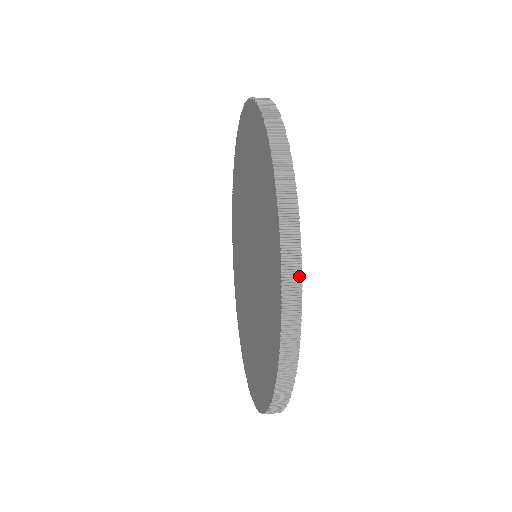
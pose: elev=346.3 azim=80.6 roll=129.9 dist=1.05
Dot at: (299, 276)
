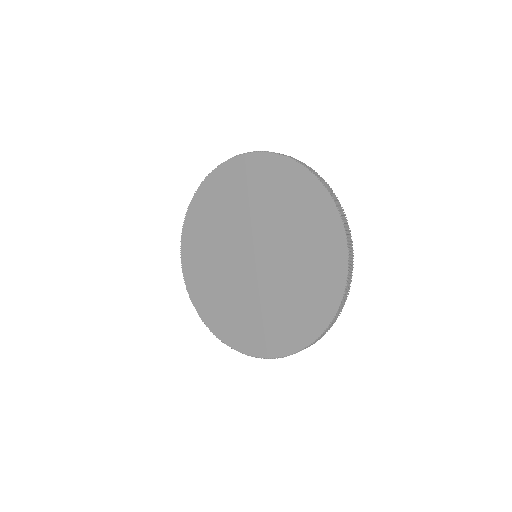
Dot at: (334, 322)
